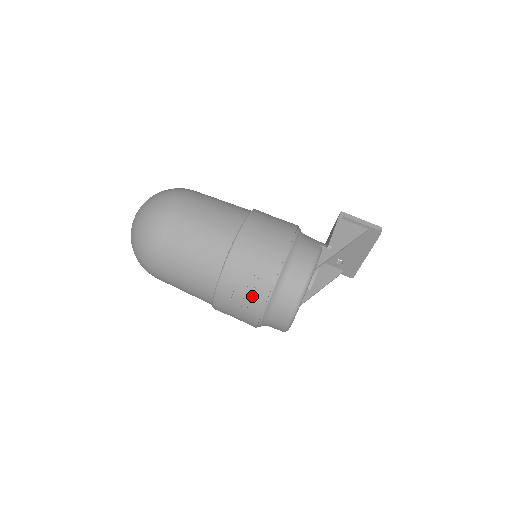
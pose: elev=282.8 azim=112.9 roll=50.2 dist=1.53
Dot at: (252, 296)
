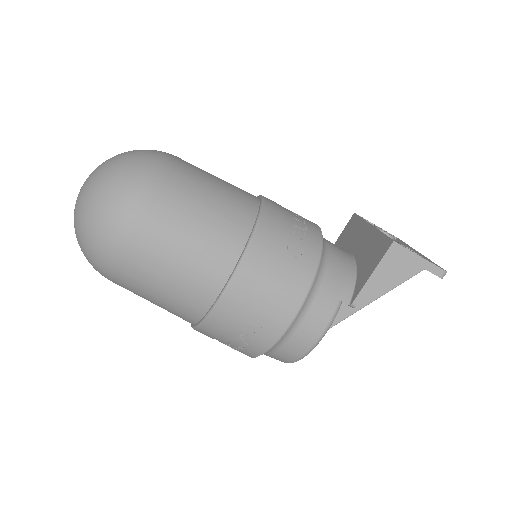
Dot at: (234, 349)
